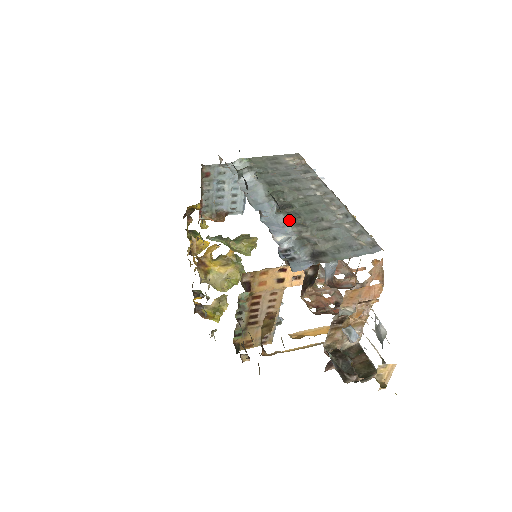
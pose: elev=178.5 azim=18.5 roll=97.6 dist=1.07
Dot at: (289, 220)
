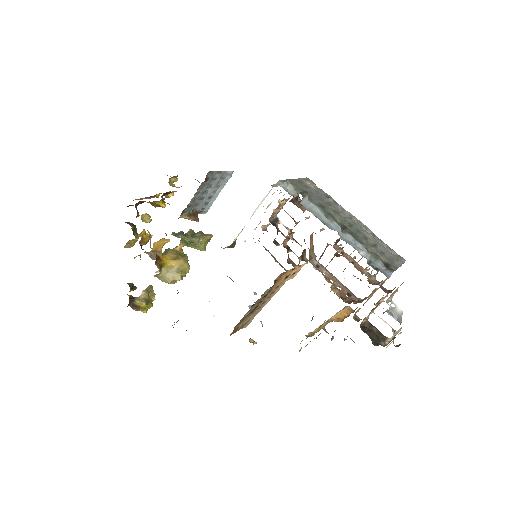
Dot at: (355, 239)
